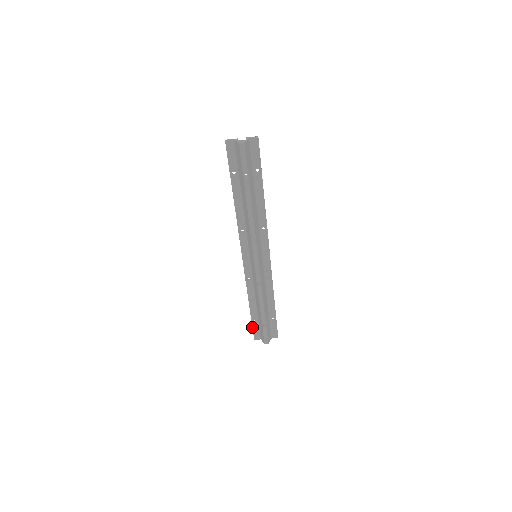
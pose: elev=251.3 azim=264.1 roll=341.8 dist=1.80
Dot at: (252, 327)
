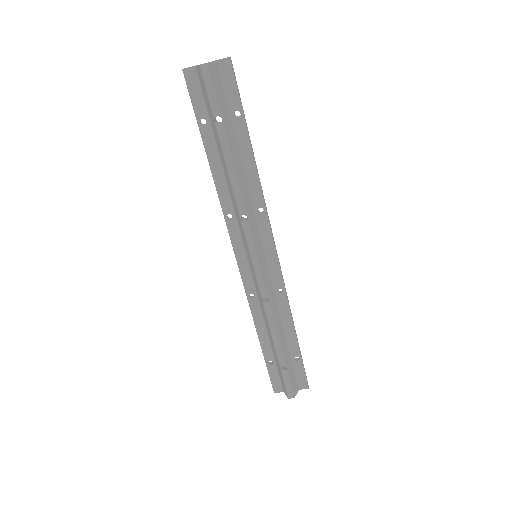
Dot at: (268, 372)
